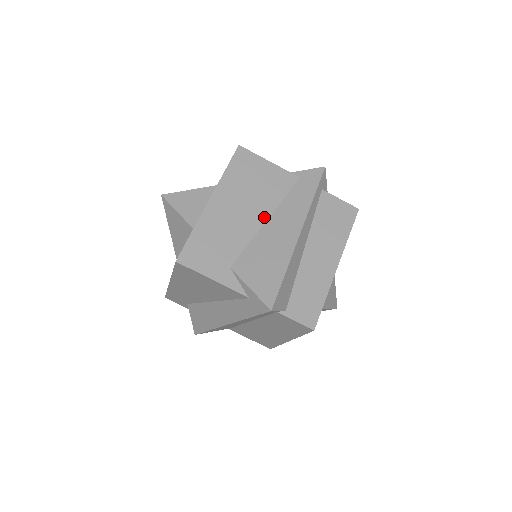
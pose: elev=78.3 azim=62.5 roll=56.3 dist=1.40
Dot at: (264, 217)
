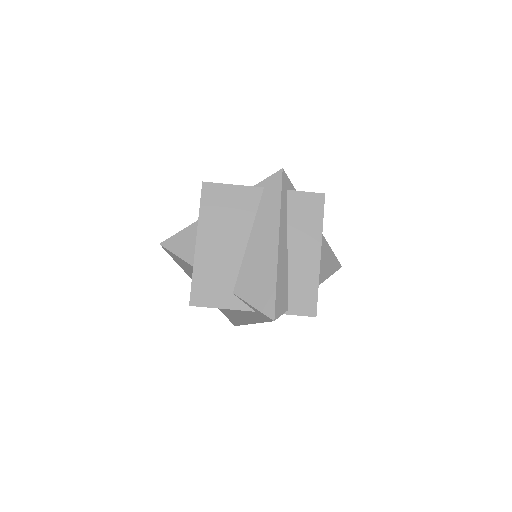
Dot at: (245, 238)
